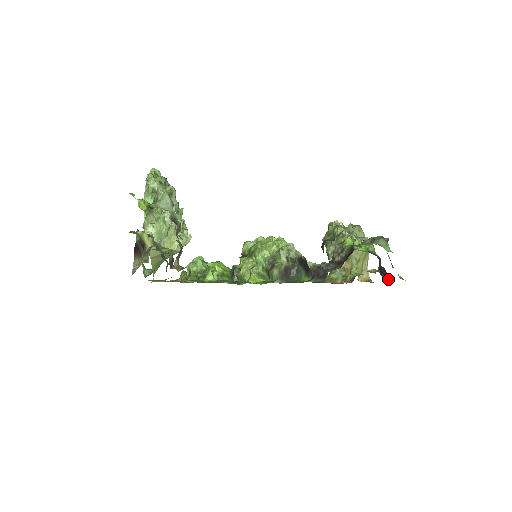
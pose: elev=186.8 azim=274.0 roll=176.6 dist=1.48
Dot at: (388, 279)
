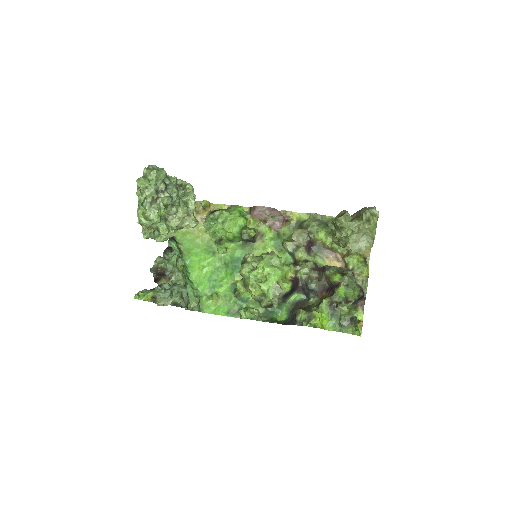
Dot at: (363, 300)
